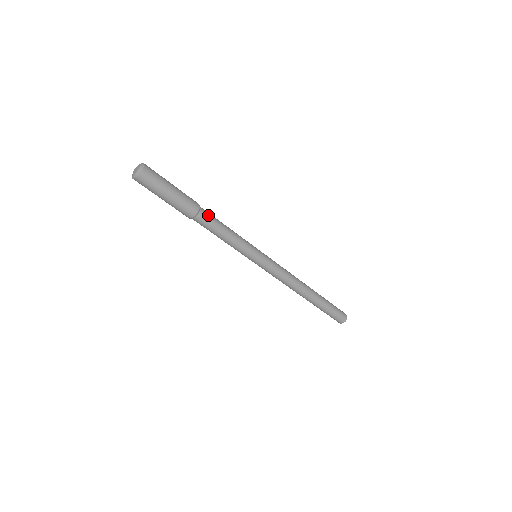
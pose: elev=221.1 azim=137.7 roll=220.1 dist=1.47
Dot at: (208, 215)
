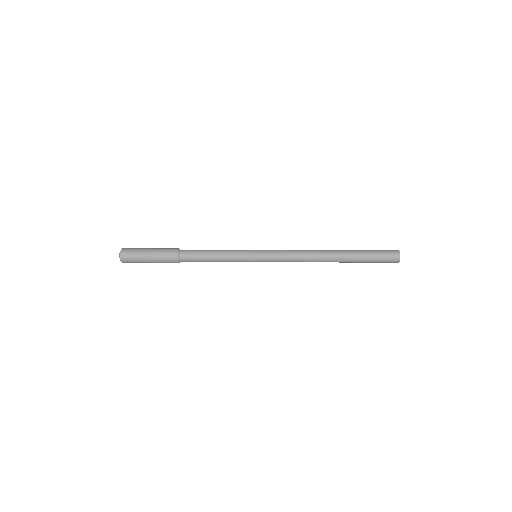
Dot at: (189, 252)
